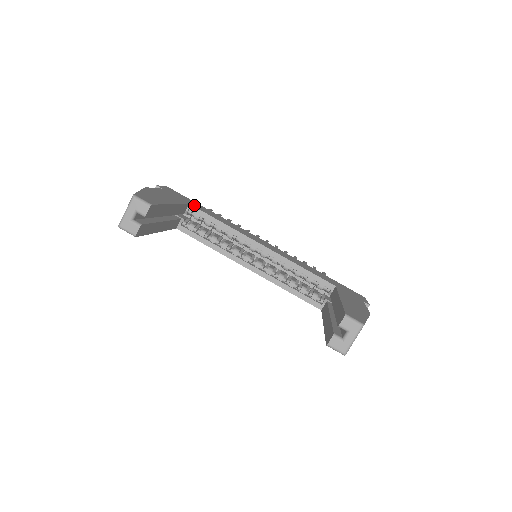
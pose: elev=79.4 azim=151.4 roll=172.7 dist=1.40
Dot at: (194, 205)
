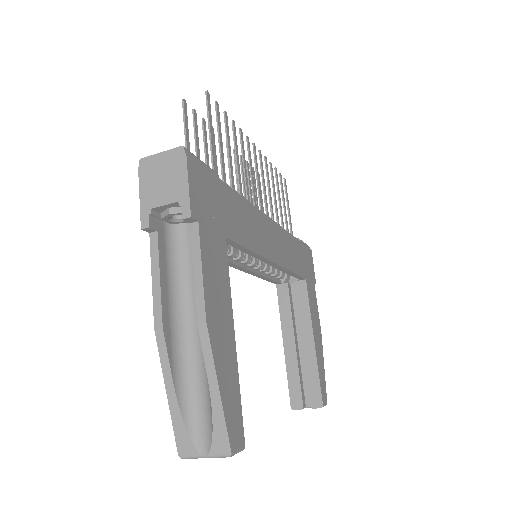
Dot at: (227, 225)
